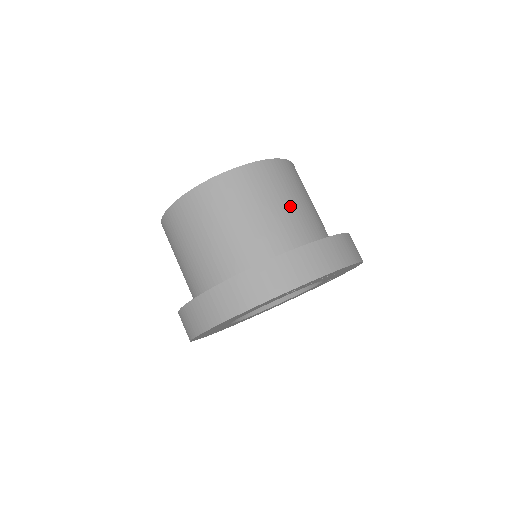
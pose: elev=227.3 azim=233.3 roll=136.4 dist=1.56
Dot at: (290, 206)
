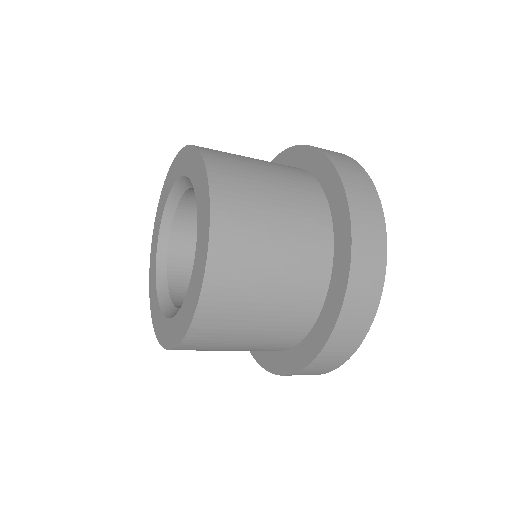
Dot at: (271, 301)
